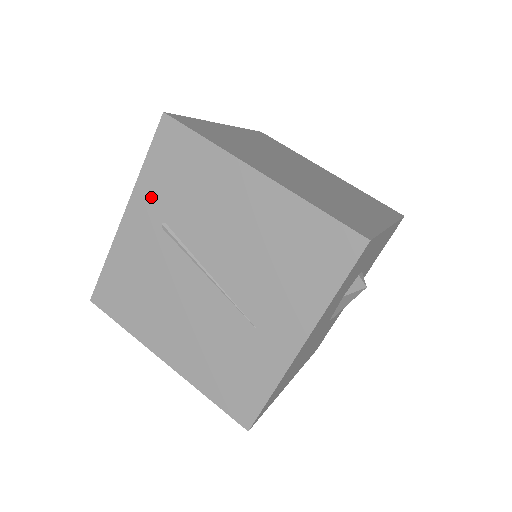
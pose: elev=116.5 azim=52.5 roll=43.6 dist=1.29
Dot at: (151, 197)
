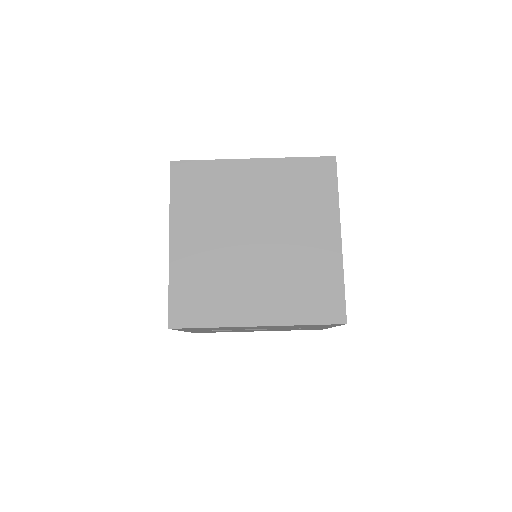
Dot at: occluded
